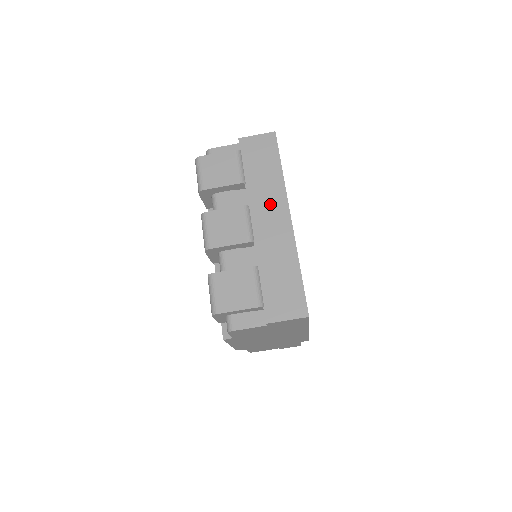
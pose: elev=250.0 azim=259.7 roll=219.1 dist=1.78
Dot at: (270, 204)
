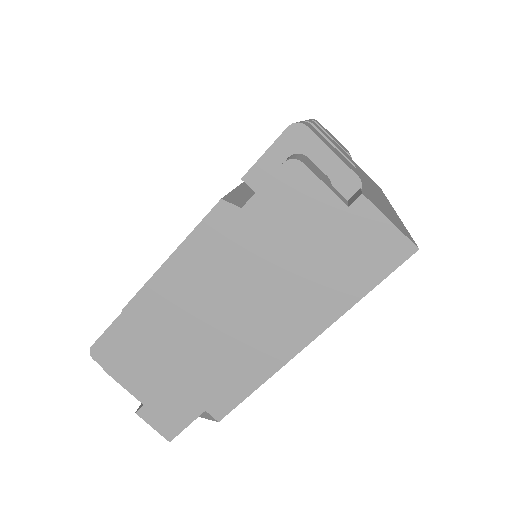
Dot at: (374, 187)
